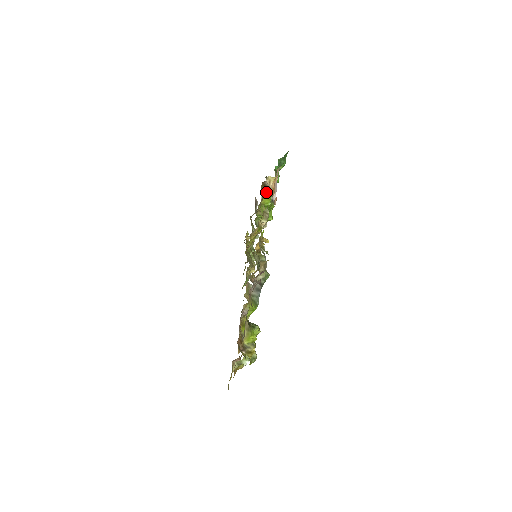
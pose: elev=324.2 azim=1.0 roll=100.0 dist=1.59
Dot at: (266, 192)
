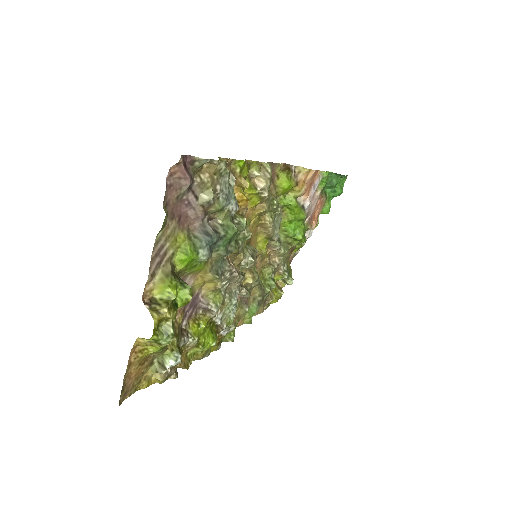
Dot at: (286, 172)
